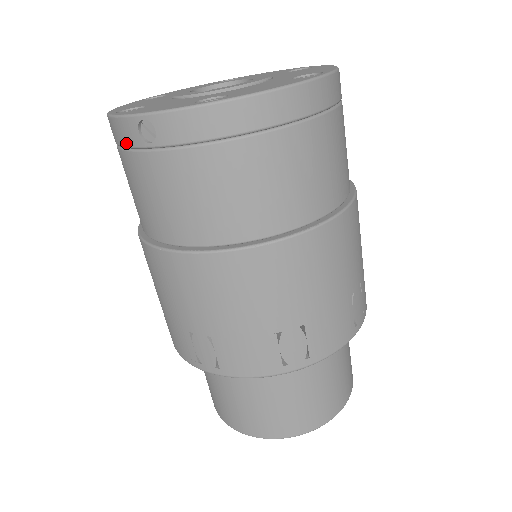
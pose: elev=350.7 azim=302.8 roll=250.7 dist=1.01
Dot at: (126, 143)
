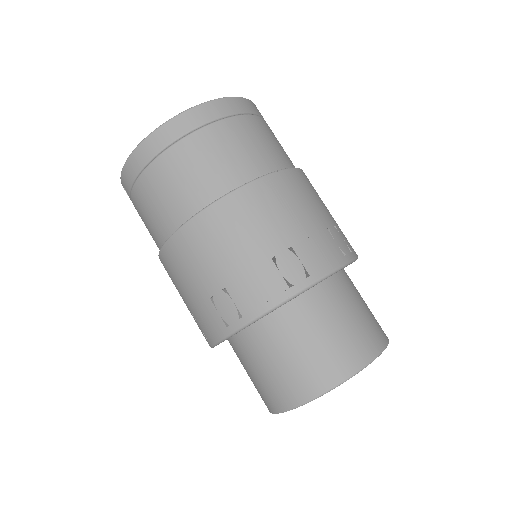
Dot at: occluded
